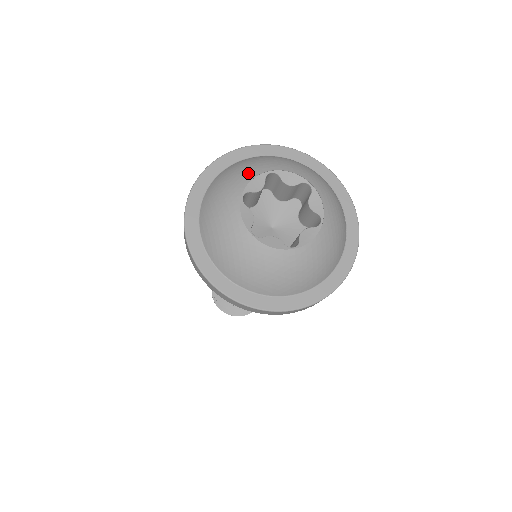
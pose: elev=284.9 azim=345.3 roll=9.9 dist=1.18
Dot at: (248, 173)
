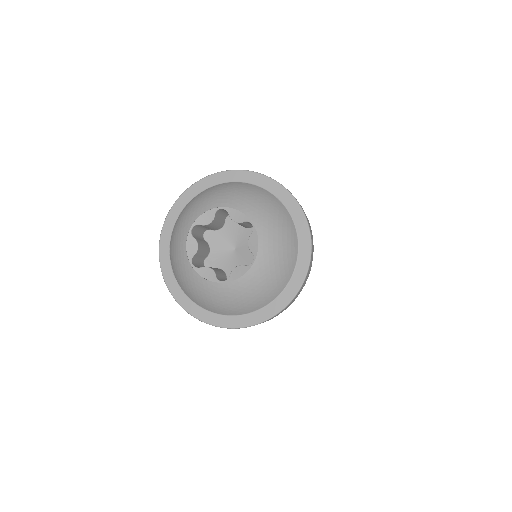
Dot at: (203, 206)
